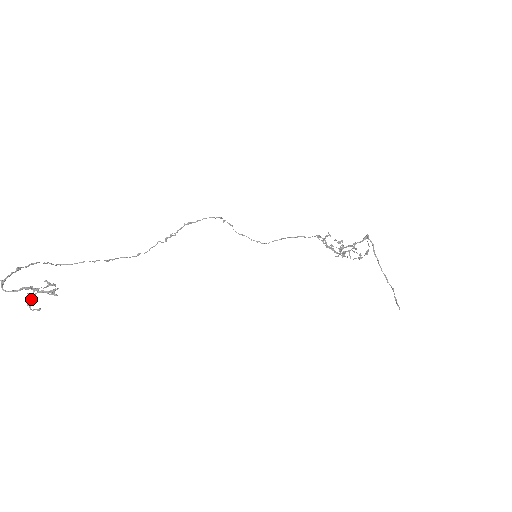
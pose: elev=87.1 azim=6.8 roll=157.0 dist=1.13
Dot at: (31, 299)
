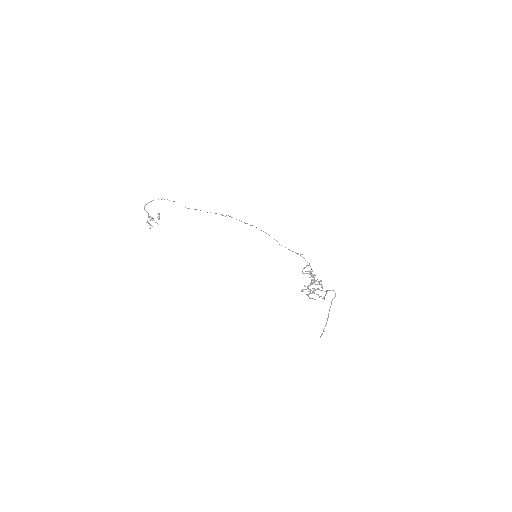
Dot at: occluded
